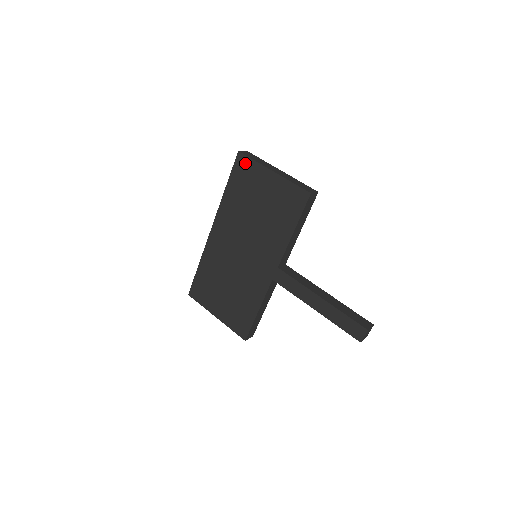
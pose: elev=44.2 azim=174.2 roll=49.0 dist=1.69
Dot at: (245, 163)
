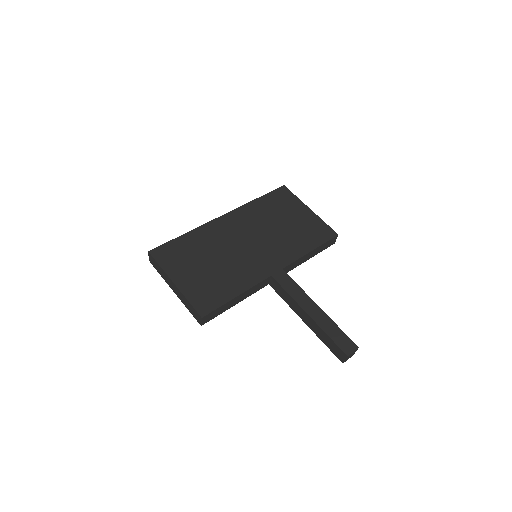
Dot at: (287, 194)
